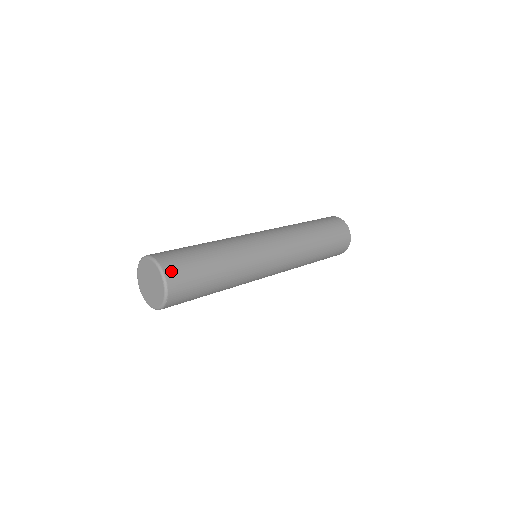
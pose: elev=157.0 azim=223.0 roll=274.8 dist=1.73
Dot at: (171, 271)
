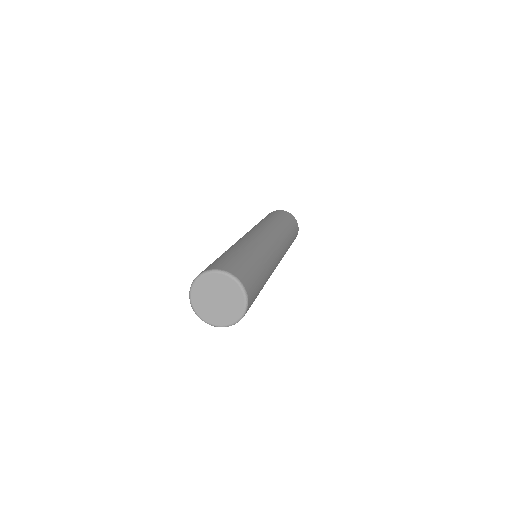
Dot at: (241, 276)
